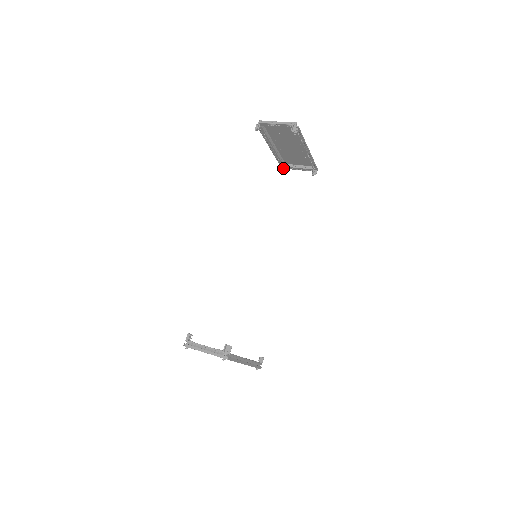
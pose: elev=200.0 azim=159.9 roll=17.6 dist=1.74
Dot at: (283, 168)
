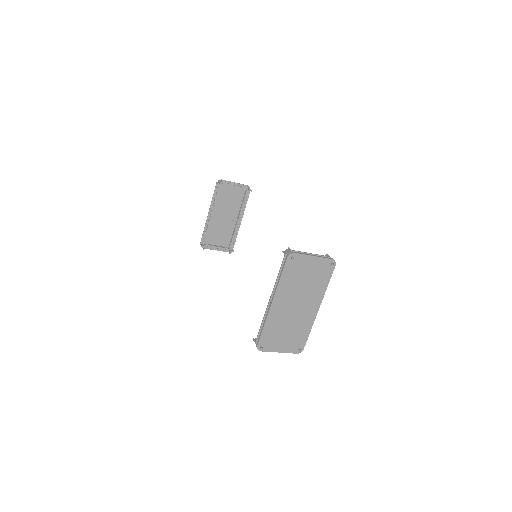
Dot at: (203, 245)
